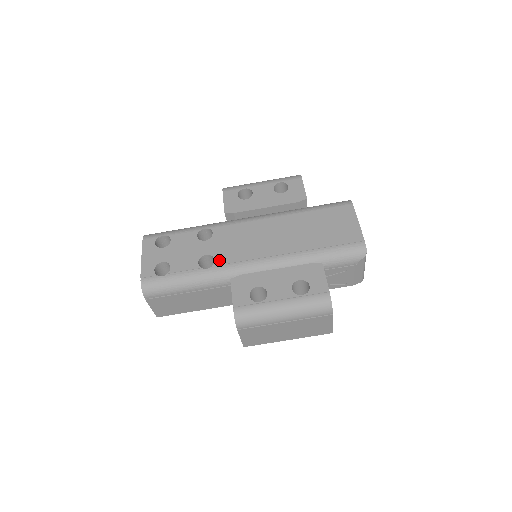
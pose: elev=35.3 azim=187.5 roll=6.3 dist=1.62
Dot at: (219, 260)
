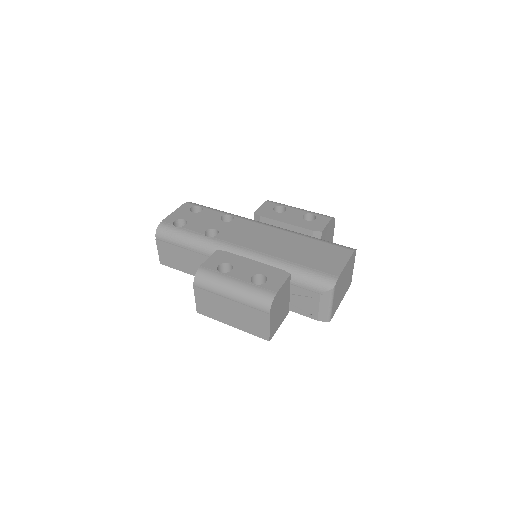
Dot at: (221, 236)
